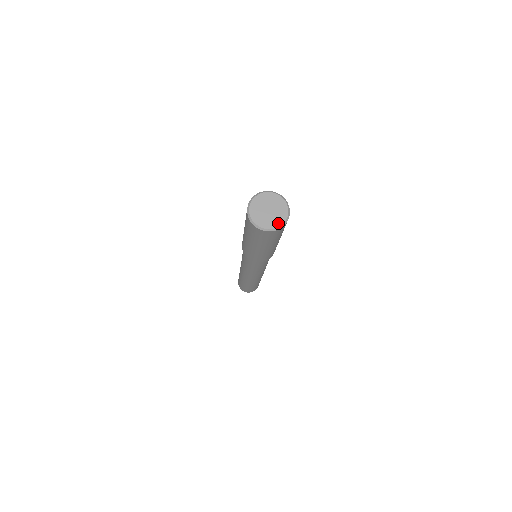
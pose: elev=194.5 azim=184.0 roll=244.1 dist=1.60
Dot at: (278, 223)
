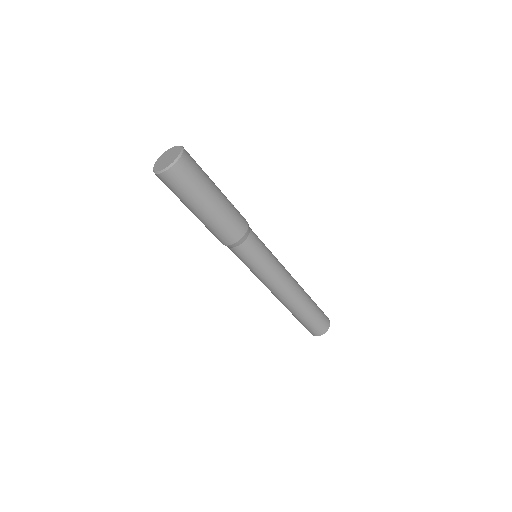
Dot at: (173, 160)
